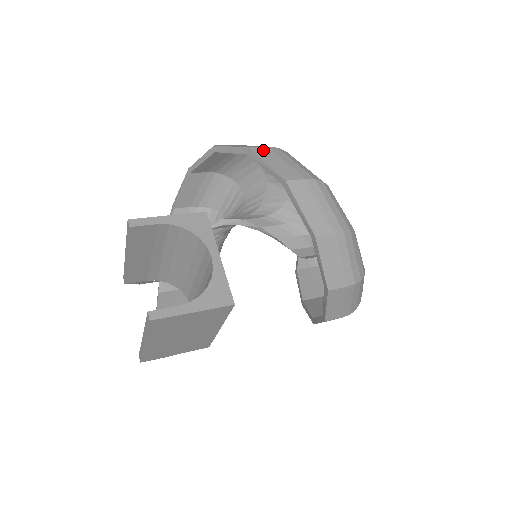
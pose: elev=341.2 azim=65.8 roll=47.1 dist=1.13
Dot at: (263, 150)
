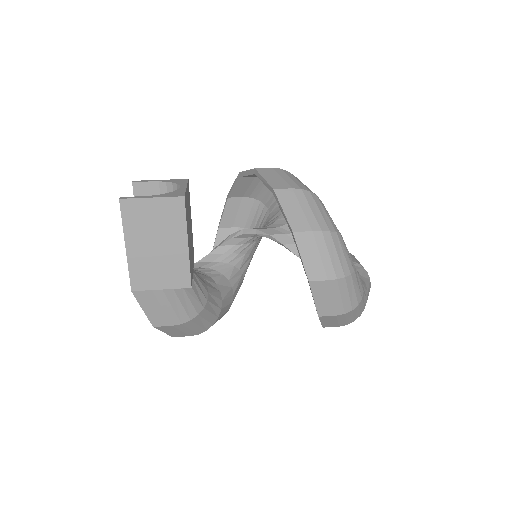
Dot at: occluded
